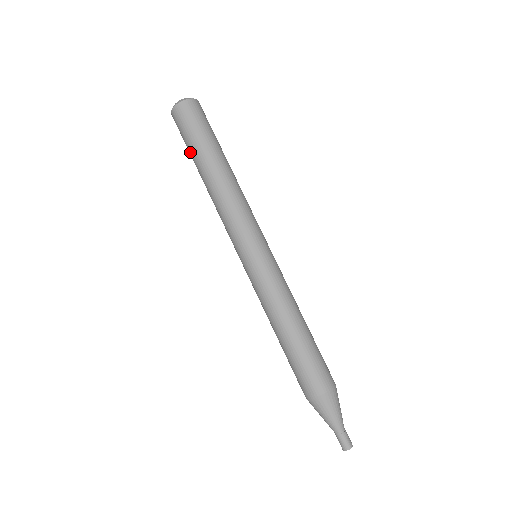
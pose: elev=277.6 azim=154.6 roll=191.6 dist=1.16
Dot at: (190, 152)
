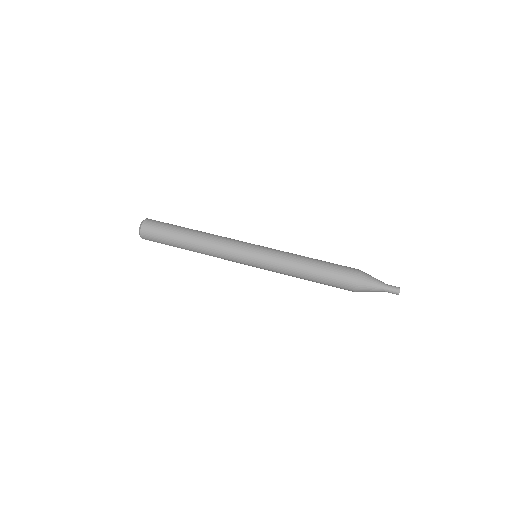
Dot at: (171, 235)
